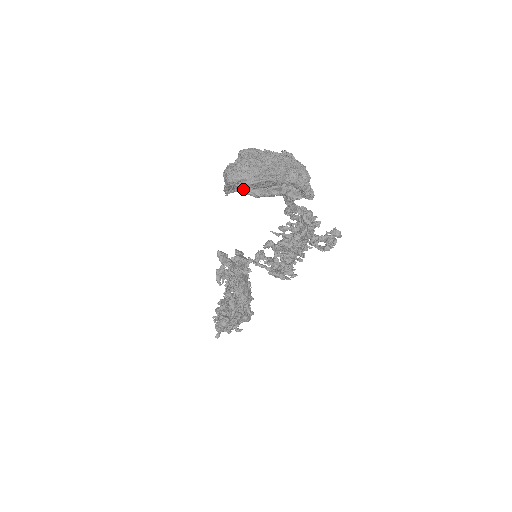
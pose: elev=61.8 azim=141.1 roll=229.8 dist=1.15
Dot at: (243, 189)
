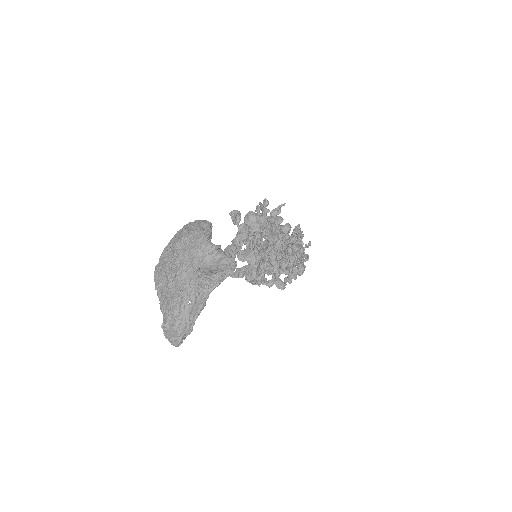
Dot at: occluded
